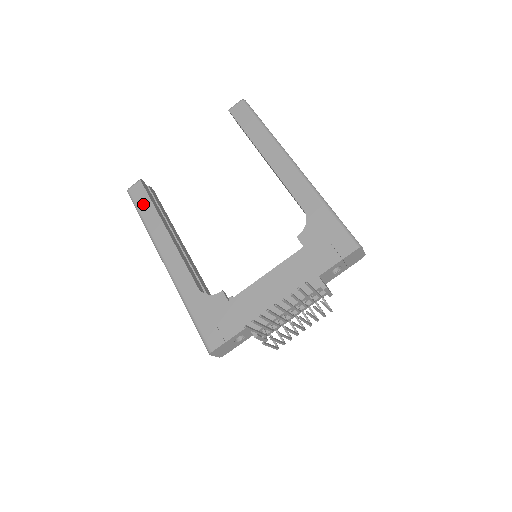
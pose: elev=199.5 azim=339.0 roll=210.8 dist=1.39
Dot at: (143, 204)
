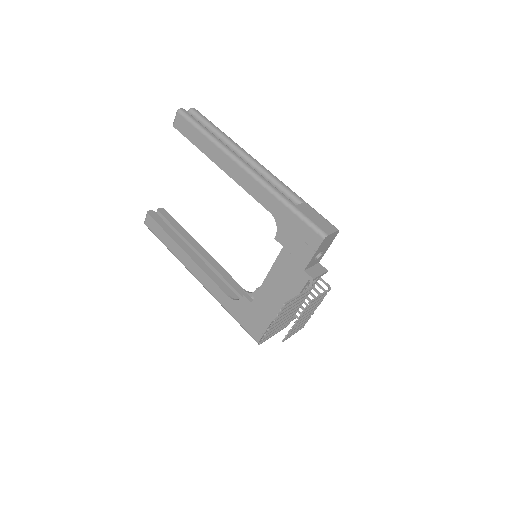
Dot at: (160, 234)
